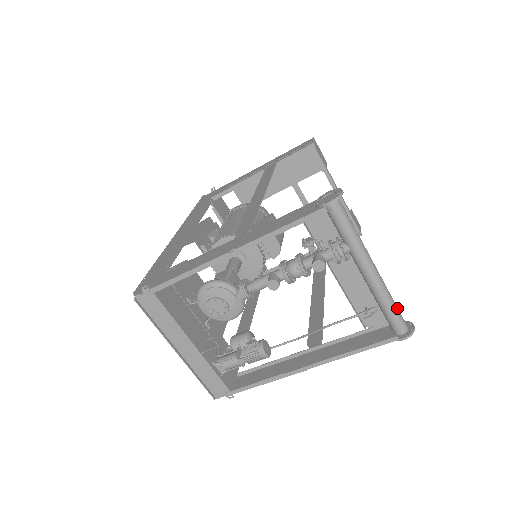
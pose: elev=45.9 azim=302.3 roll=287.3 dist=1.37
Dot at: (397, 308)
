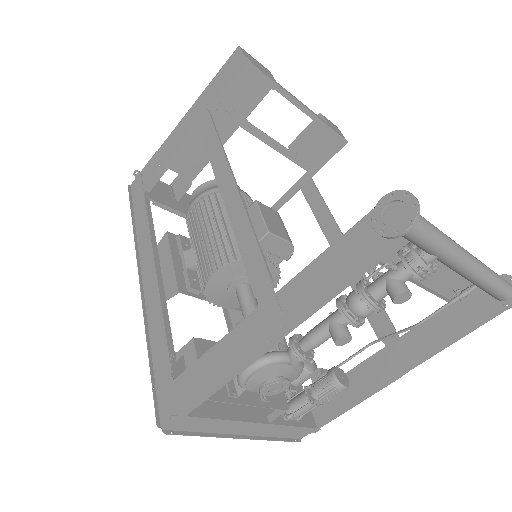
Dot at: (499, 277)
